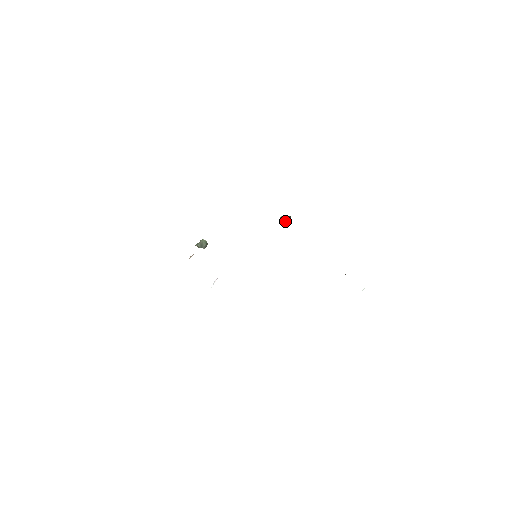
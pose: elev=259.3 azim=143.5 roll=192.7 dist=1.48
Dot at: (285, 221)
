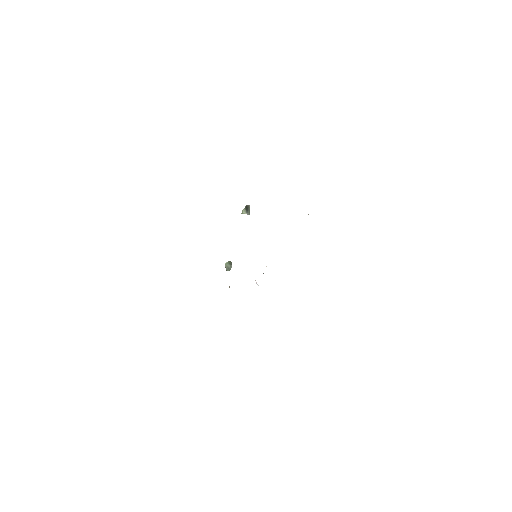
Dot at: occluded
